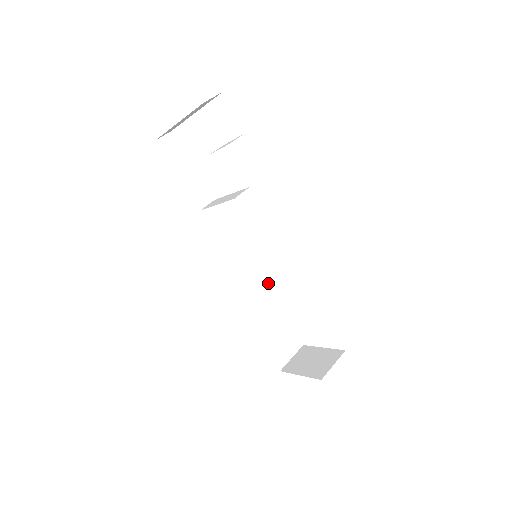
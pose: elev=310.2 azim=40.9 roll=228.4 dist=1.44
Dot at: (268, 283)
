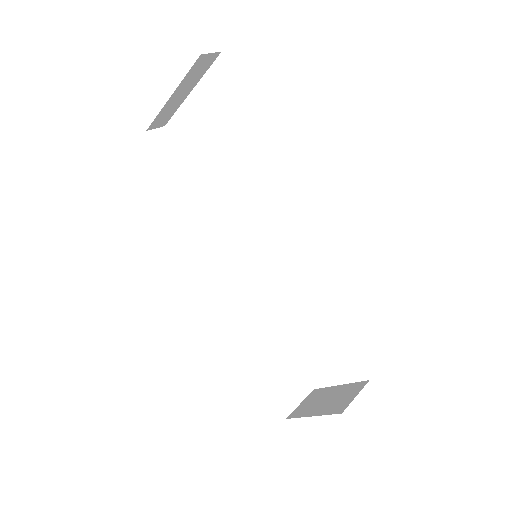
Dot at: (270, 294)
